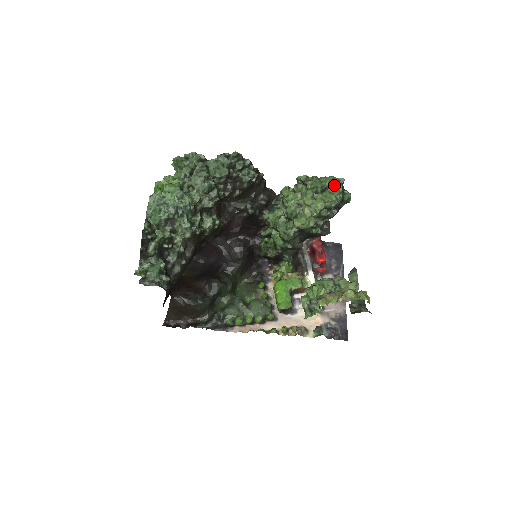
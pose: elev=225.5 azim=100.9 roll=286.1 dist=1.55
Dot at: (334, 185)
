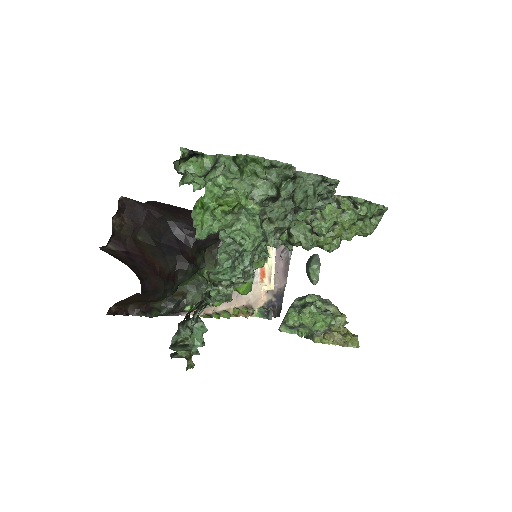
Dot at: (377, 213)
